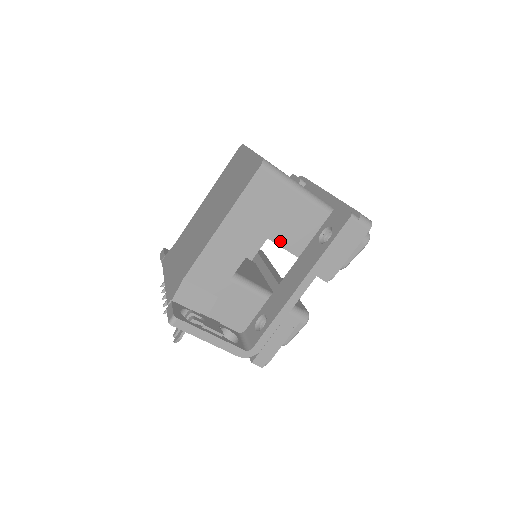
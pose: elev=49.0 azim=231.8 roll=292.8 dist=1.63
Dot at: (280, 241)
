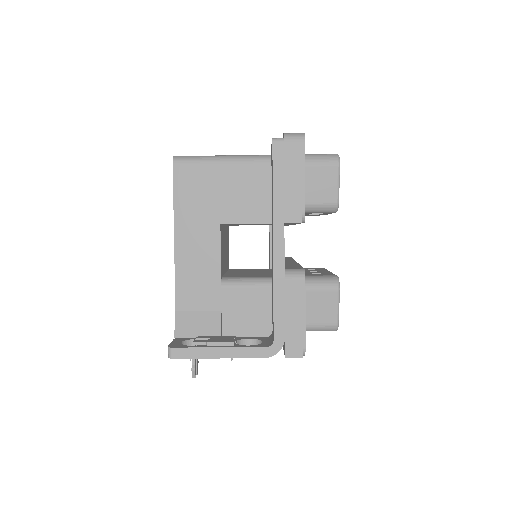
Dot at: (243, 219)
